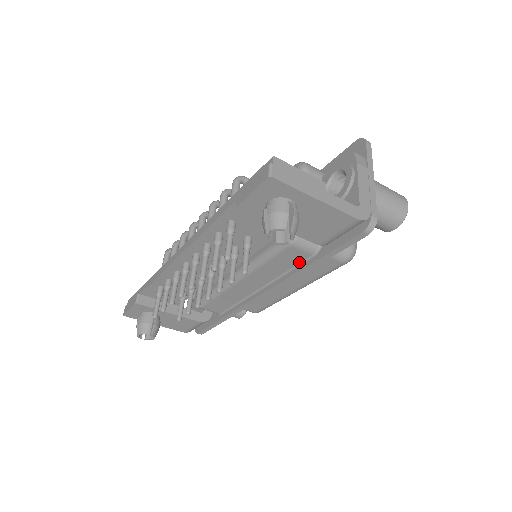
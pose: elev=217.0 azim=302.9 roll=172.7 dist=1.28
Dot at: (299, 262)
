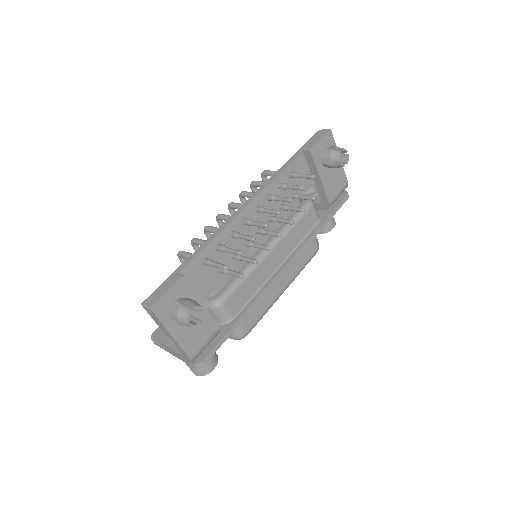
Dot at: (310, 230)
